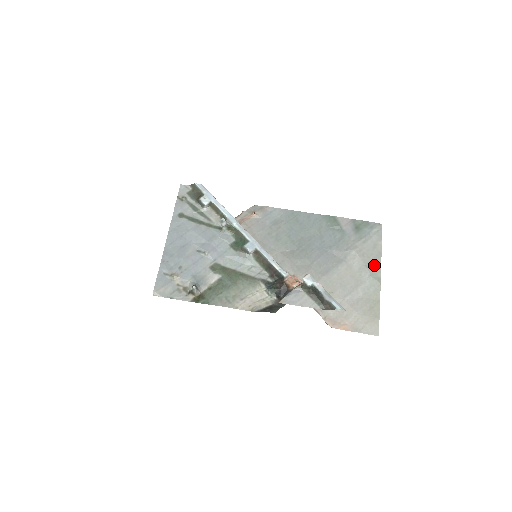
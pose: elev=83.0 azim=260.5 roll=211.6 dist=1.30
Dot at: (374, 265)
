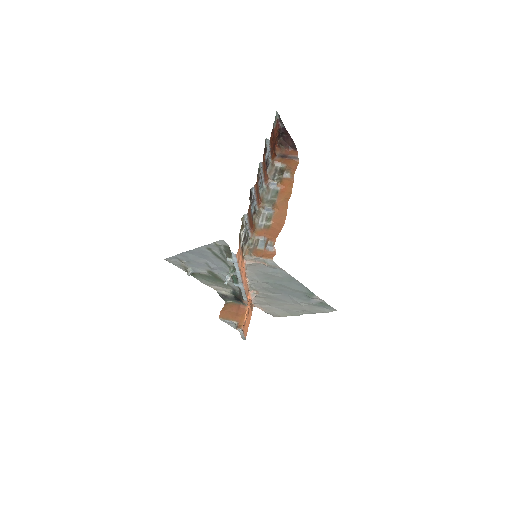
Dot at: (307, 312)
